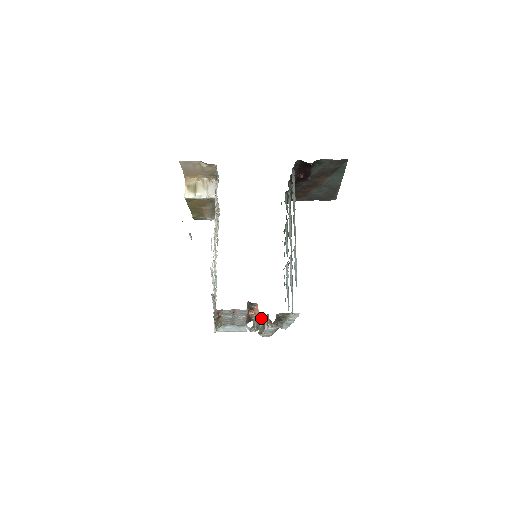
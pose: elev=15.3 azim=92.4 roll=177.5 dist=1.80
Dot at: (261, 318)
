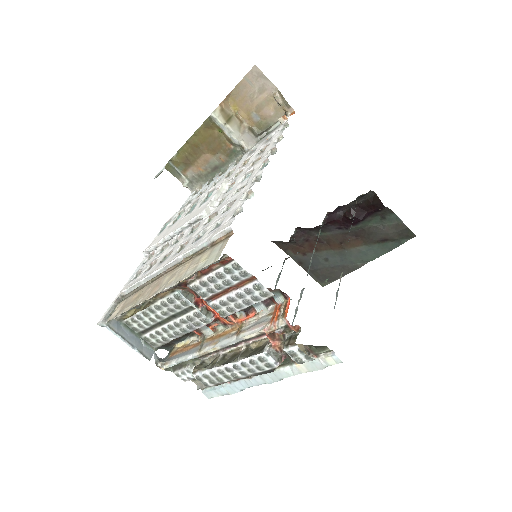
Dot at: (282, 326)
